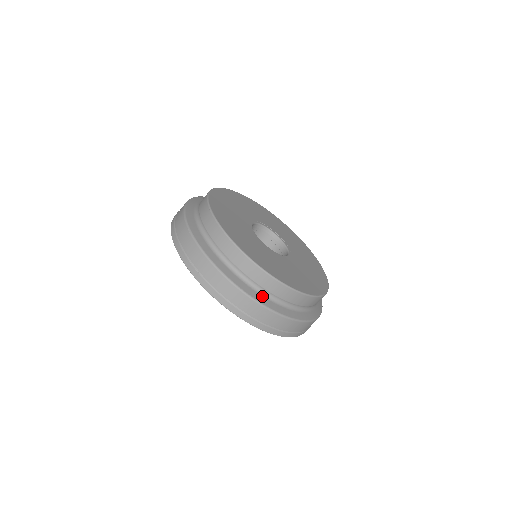
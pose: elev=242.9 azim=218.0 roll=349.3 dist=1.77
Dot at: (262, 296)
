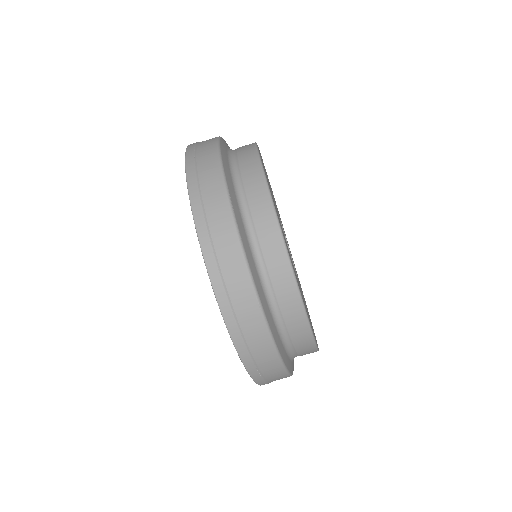
Dot at: (245, 231)
